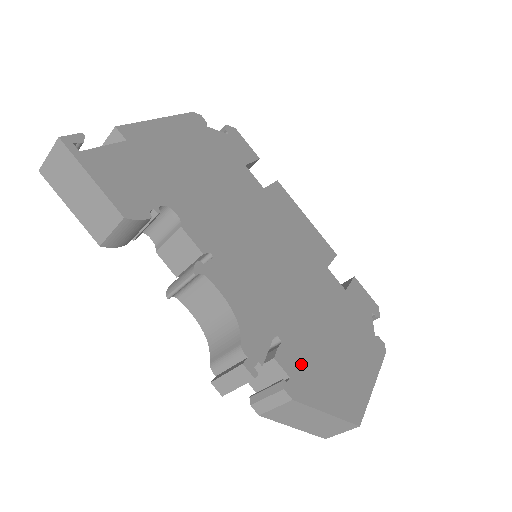
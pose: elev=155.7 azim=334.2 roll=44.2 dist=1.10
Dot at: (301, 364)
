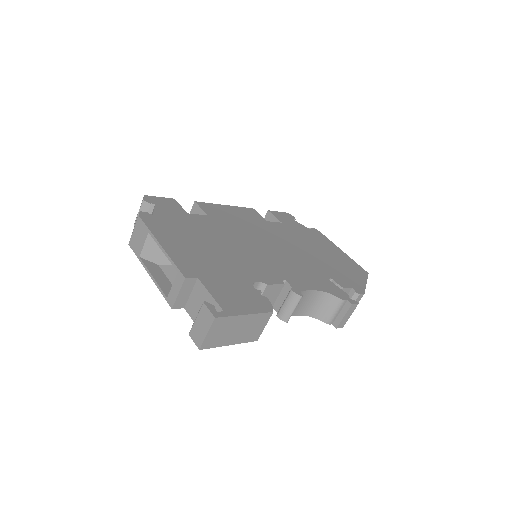
Dot at: (342, 278)
